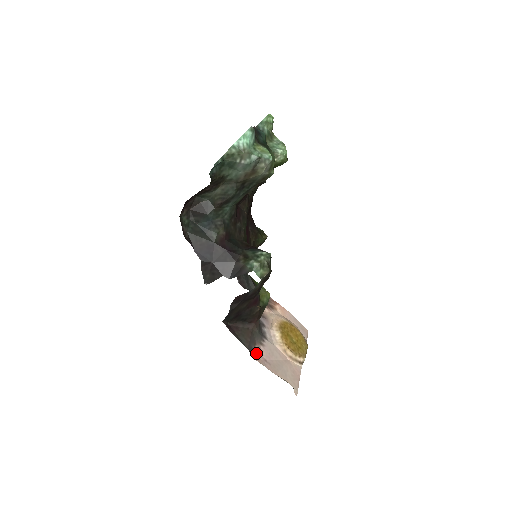
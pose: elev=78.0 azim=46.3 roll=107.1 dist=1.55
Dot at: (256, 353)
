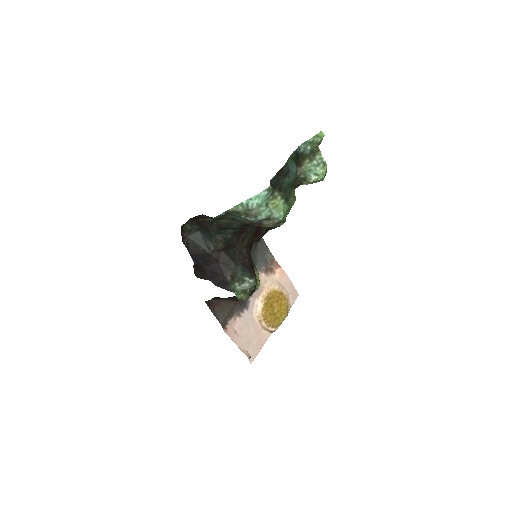
Dot at: (229, 325)
